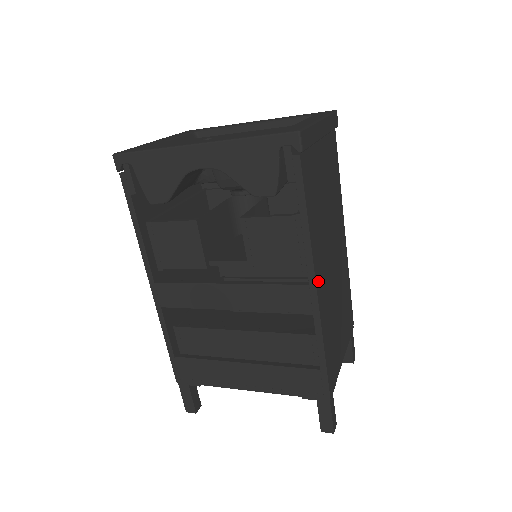
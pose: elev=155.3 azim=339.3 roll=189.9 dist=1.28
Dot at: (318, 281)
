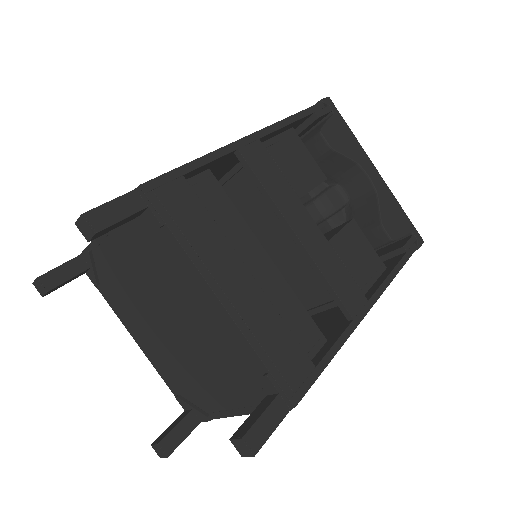
Dot at: occluded
